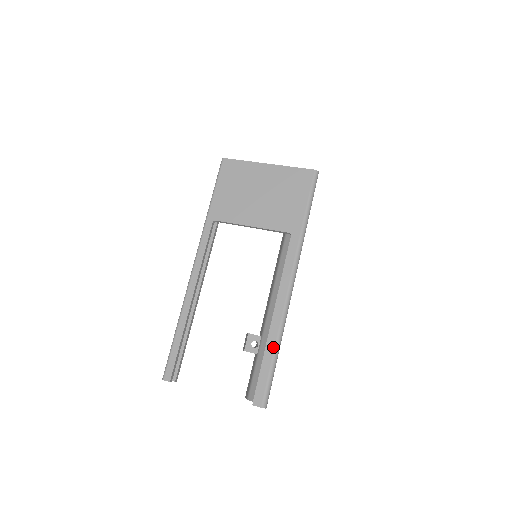
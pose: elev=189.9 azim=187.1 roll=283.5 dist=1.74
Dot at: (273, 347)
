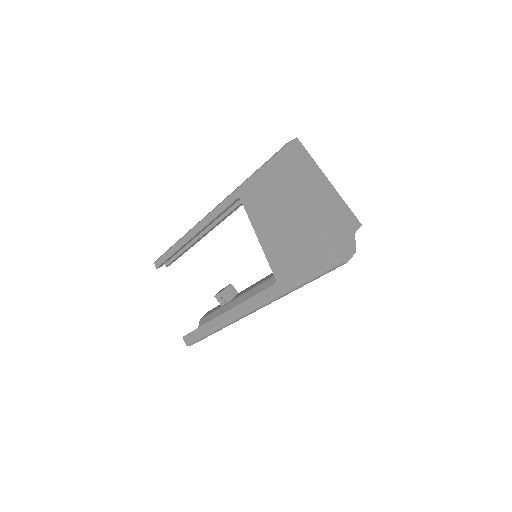
Dot at: (211, 328)
